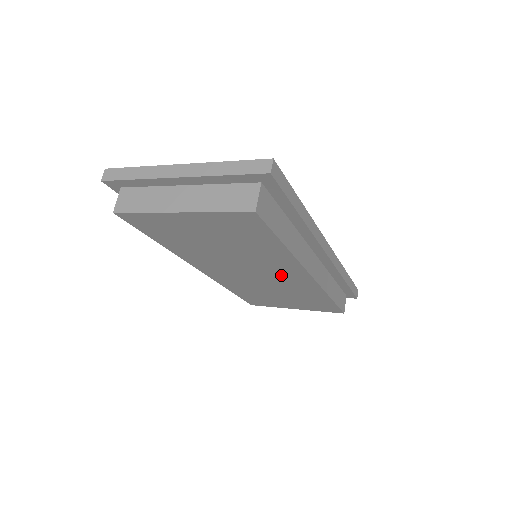
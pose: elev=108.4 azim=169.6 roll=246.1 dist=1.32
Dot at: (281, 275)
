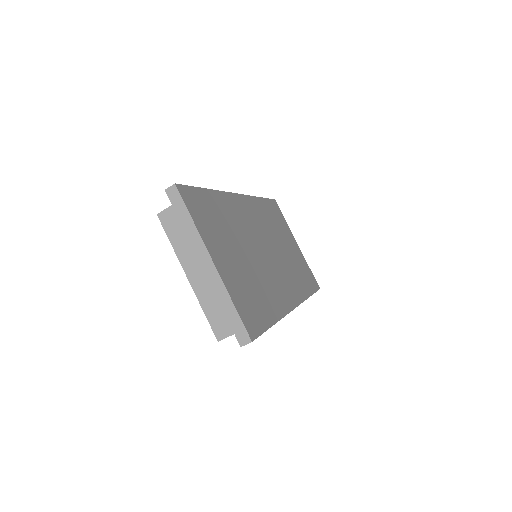
Dot at: occluded
